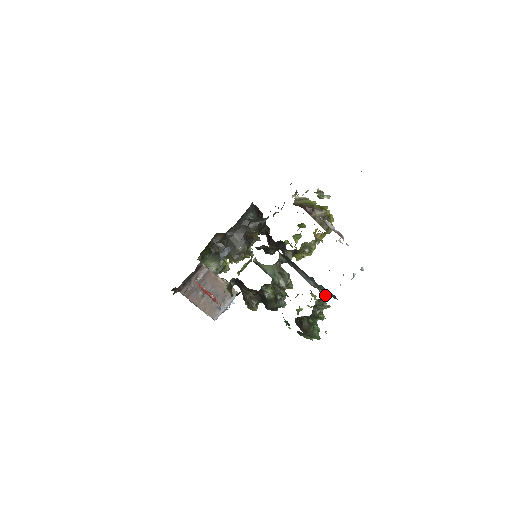
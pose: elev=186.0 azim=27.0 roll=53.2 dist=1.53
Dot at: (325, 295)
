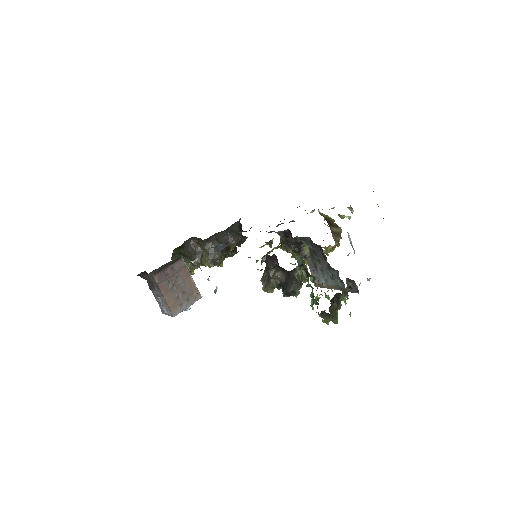
Dot at: occluded
